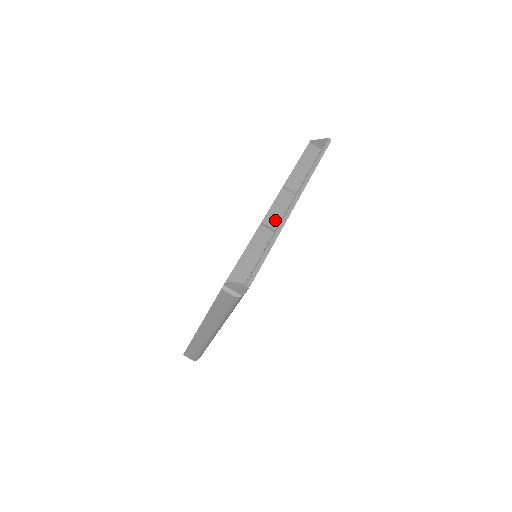
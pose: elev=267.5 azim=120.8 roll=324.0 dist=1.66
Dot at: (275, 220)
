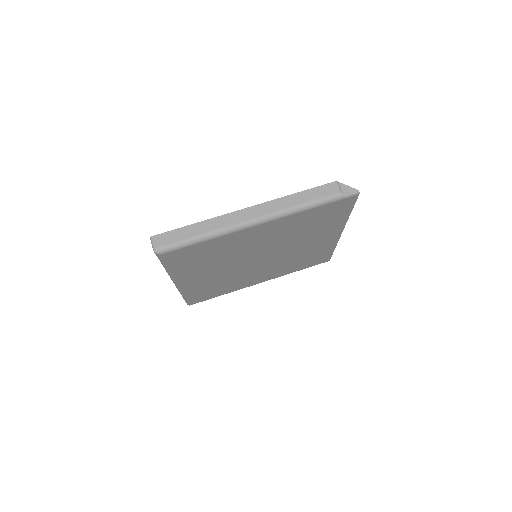
Dot at: occluded
